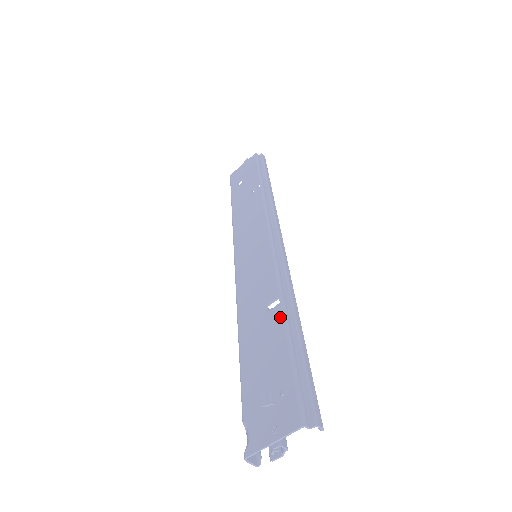
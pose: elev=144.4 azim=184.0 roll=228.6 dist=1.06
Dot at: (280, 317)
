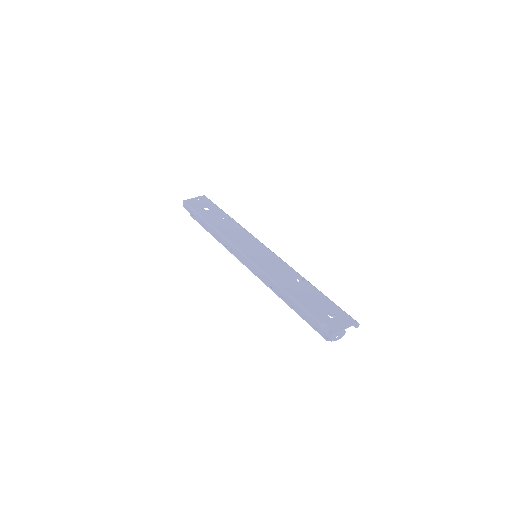
Dot at: (311, 285)
